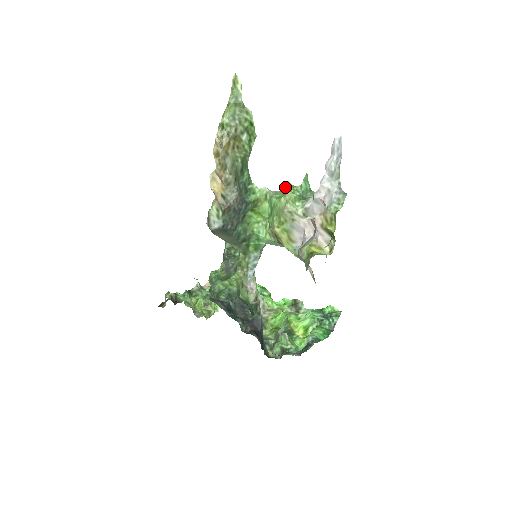
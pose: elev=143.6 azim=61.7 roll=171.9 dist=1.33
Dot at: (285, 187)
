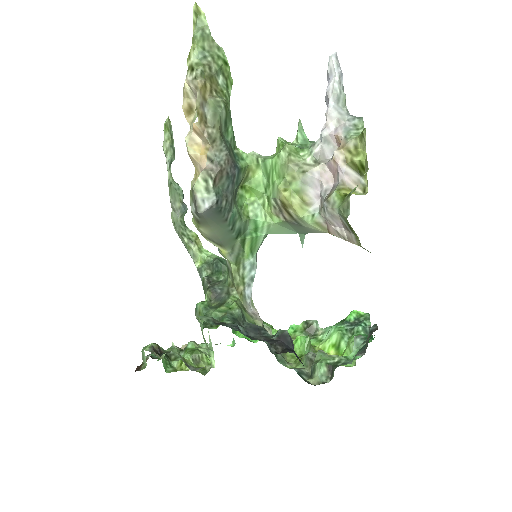
Dot at: (278, 143)
